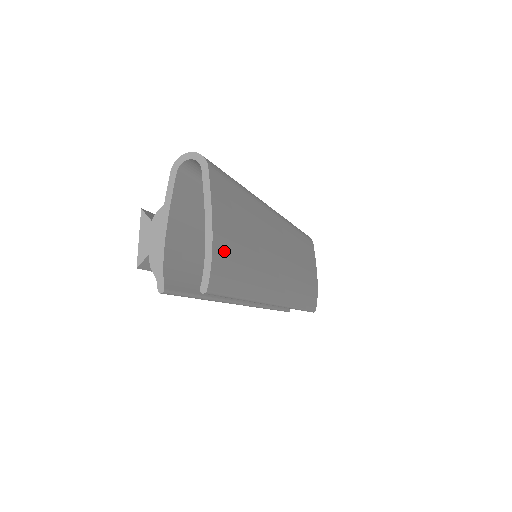
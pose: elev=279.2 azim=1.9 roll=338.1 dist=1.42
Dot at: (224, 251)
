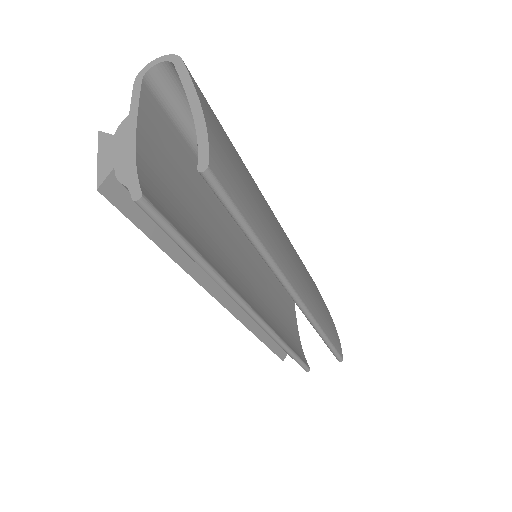
Dot at: (221, 147)
